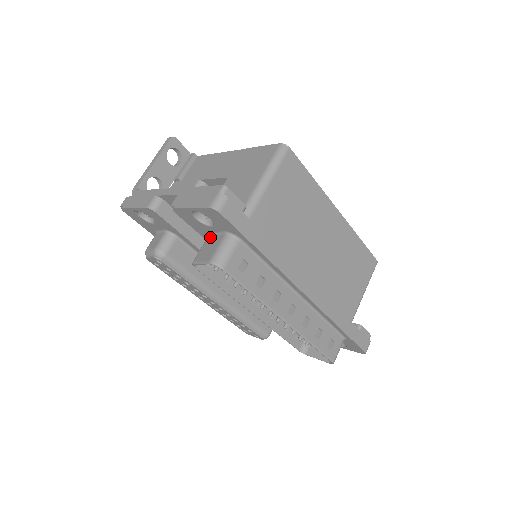
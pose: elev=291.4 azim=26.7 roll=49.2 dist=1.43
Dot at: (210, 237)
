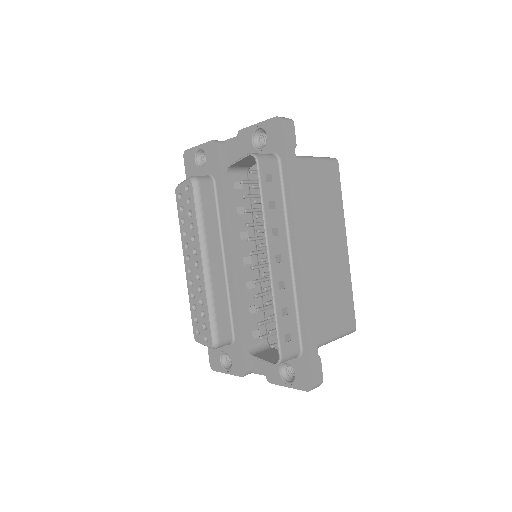
Dot at: (252, 163)
